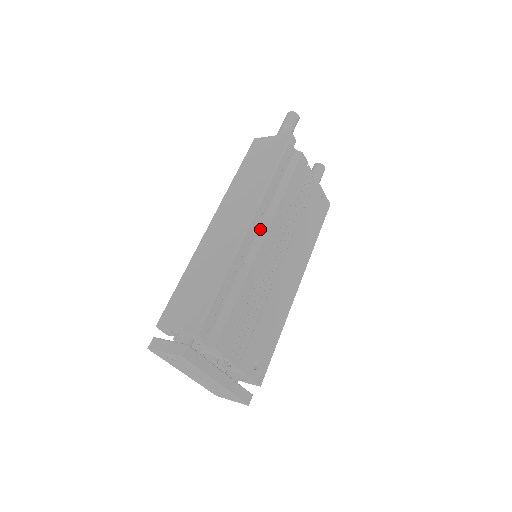
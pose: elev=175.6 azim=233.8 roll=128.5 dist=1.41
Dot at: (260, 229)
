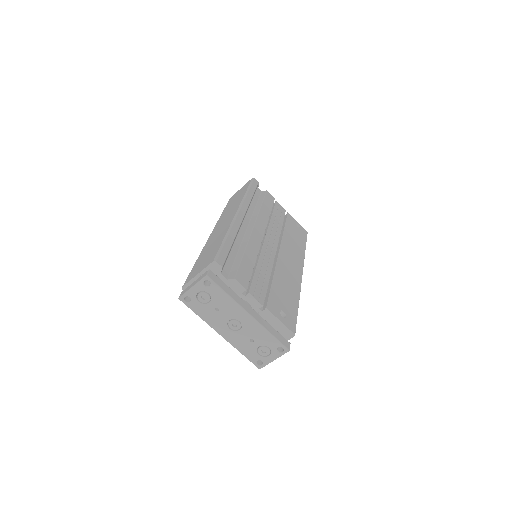
Dot at: (249, 224)
